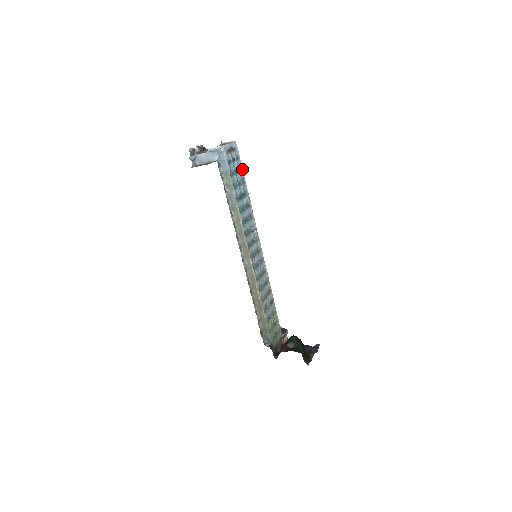
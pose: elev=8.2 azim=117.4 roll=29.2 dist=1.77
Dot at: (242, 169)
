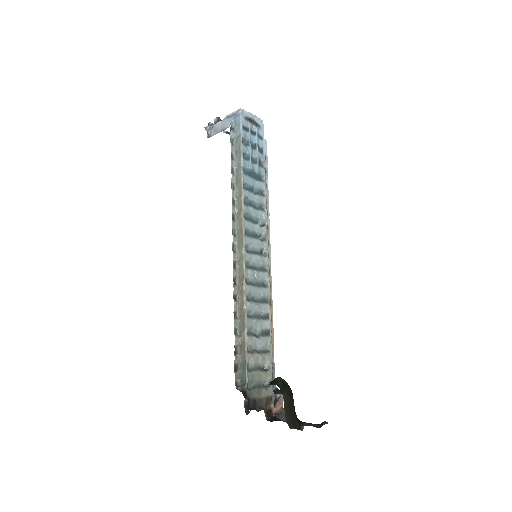
Dot at: (264, 152)
